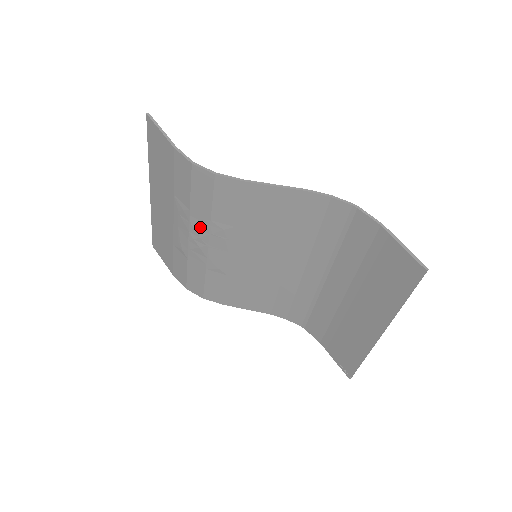
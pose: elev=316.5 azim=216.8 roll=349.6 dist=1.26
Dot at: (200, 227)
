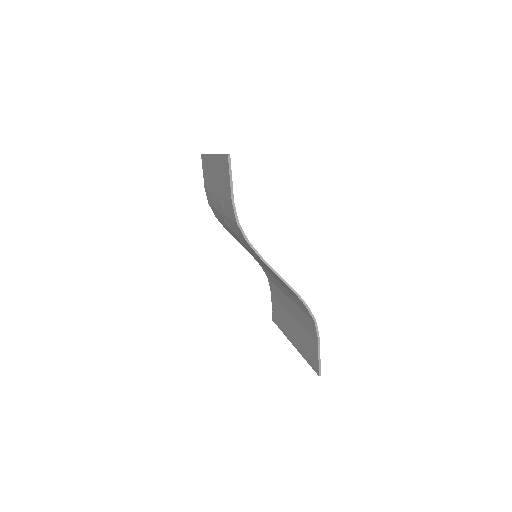
Dot at: (229, 224)
